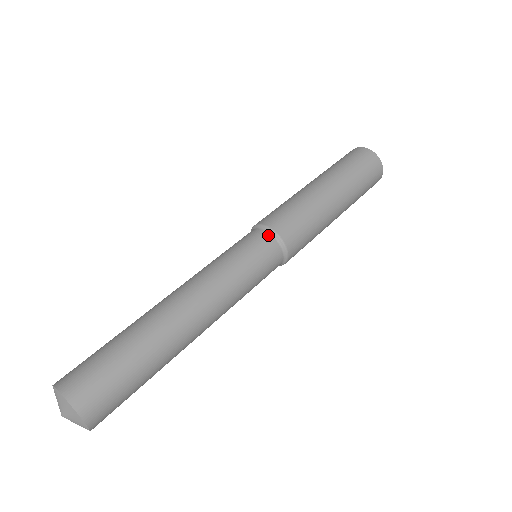
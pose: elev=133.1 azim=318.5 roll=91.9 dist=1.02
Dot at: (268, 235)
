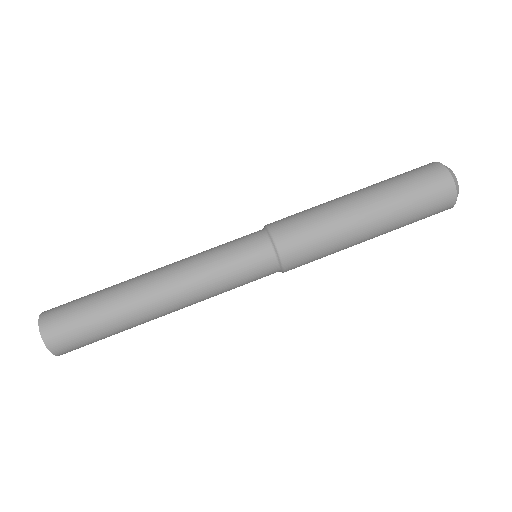
Dot at: (275, 265)
